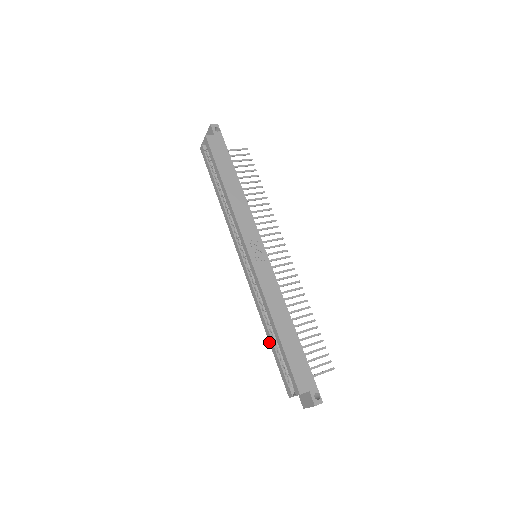
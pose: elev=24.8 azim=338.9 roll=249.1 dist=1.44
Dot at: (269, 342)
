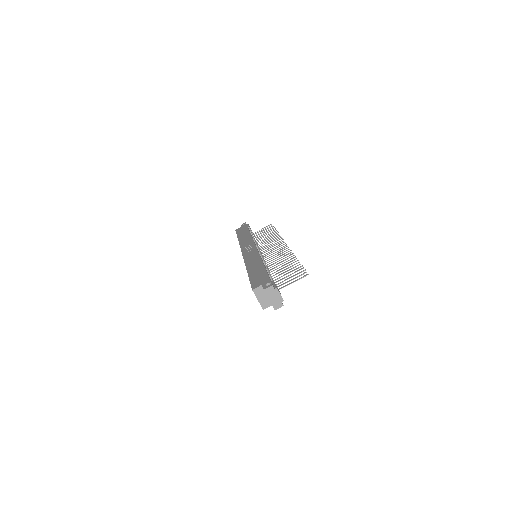
Dot at: occluded
